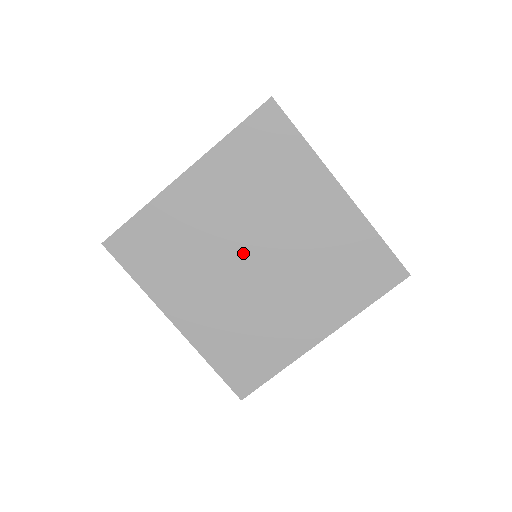
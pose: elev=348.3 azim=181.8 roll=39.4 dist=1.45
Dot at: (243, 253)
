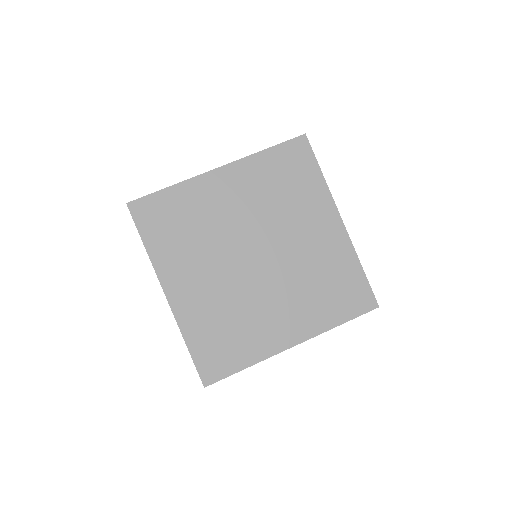
Dot at: (248, 248)
